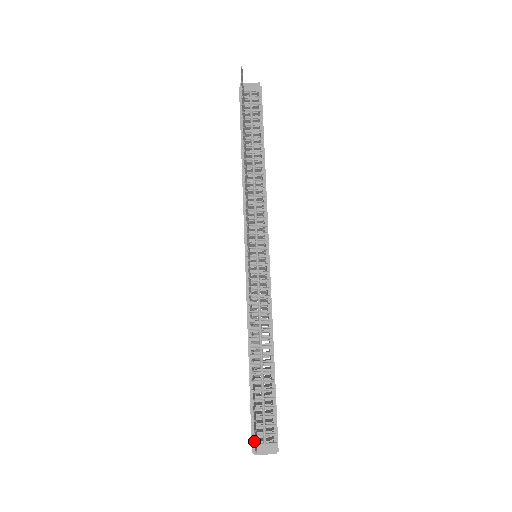
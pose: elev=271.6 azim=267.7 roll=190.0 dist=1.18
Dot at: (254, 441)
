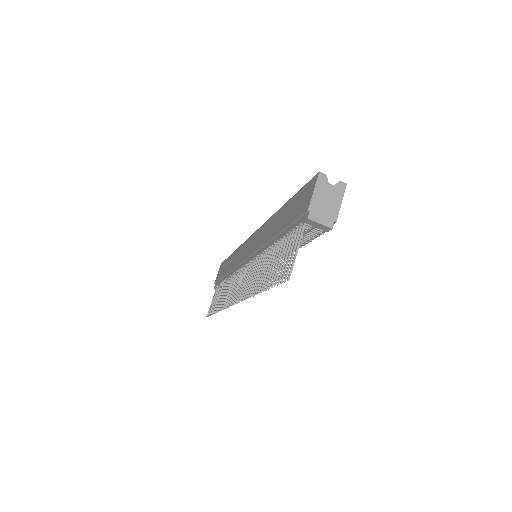
Dot at: (207, 316)
